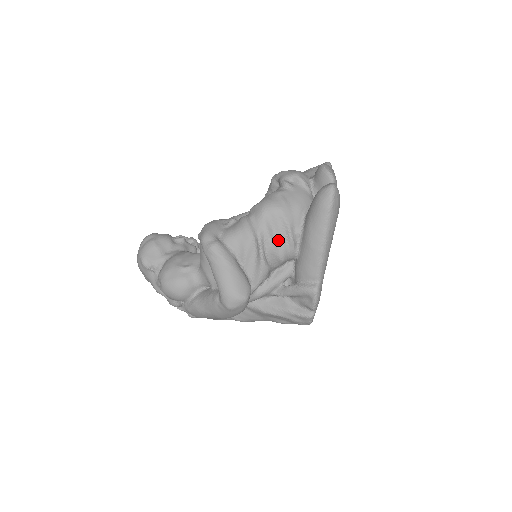
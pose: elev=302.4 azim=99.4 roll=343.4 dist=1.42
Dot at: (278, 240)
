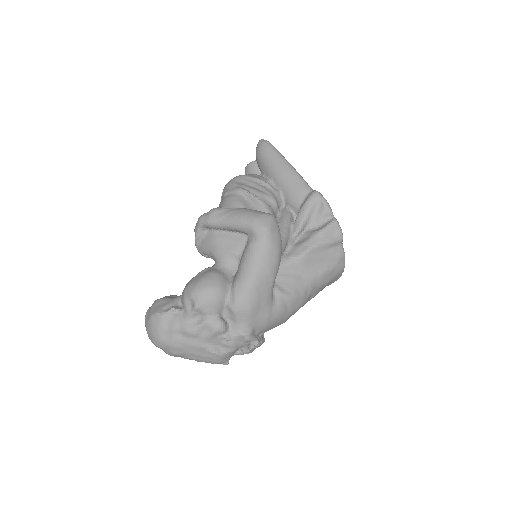
Dot at: (258, 189)
